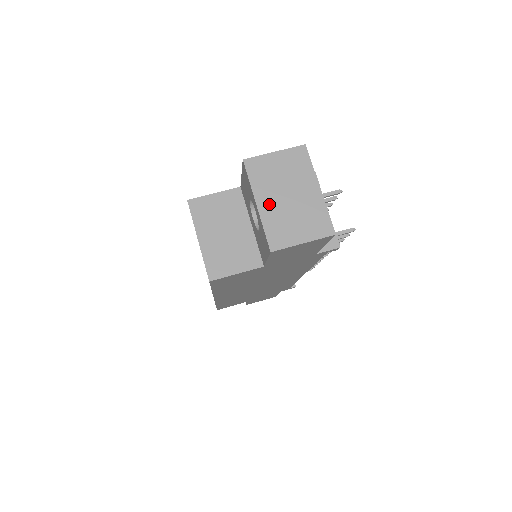
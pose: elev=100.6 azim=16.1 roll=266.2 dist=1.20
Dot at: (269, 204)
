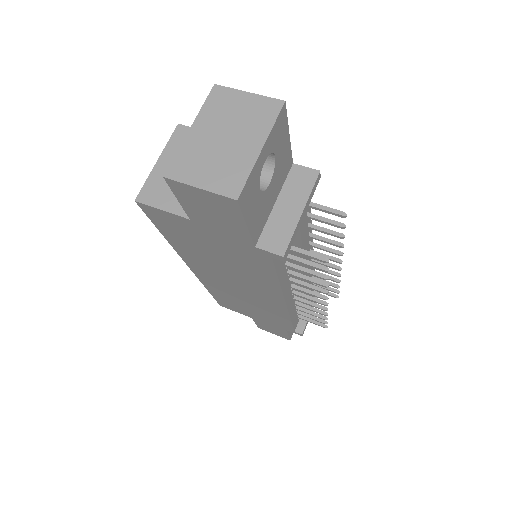
Dot at: (201, 134)
